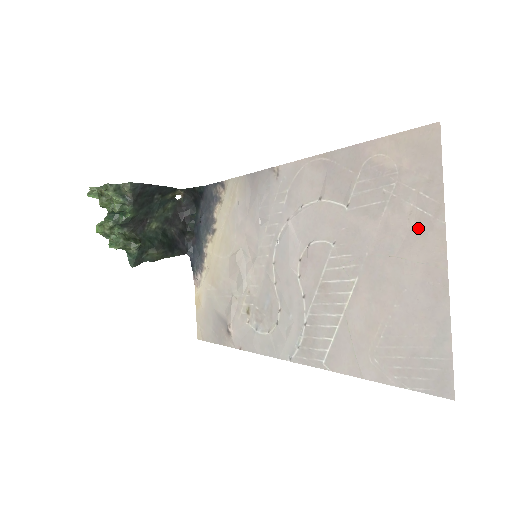
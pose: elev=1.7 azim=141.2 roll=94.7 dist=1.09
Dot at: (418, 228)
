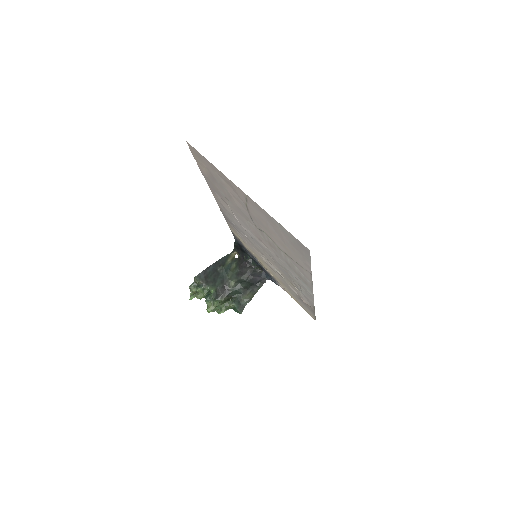
Dot at: (231, 187)
